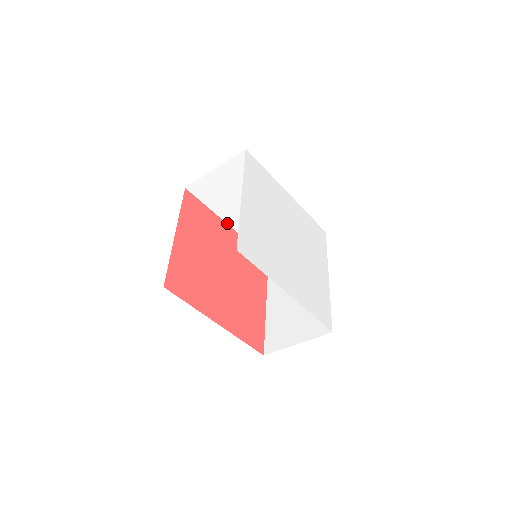
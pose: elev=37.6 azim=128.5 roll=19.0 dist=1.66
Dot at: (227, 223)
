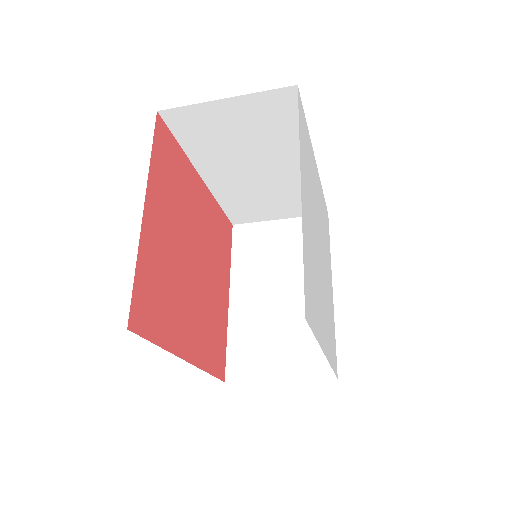
Dot at: (200, 174)
